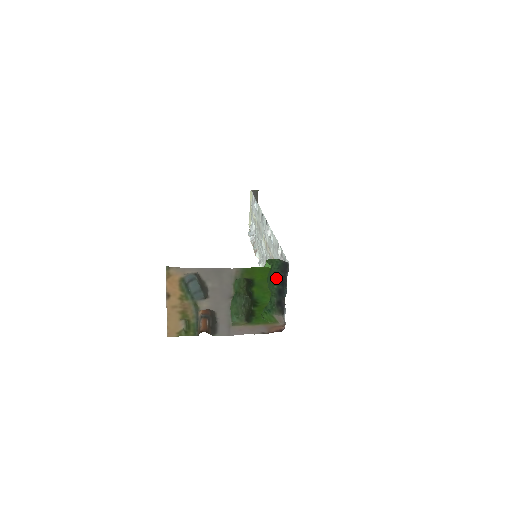
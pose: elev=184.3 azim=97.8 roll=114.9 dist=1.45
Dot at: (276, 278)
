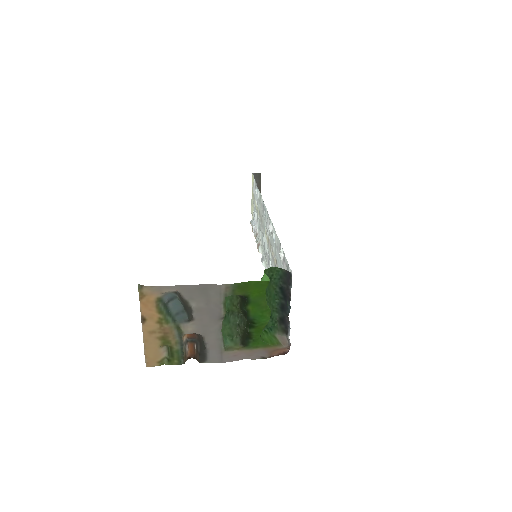
Dot at: (277, 290)
